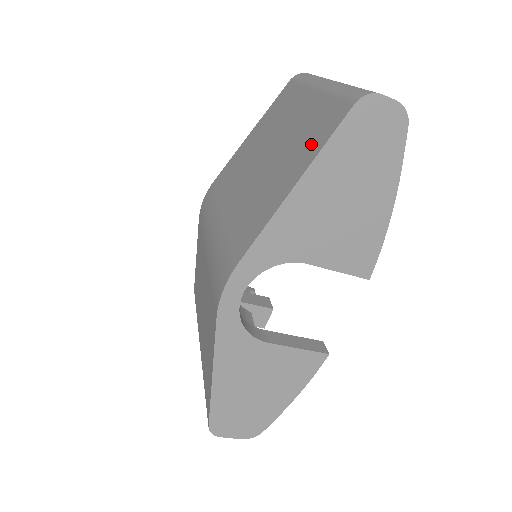
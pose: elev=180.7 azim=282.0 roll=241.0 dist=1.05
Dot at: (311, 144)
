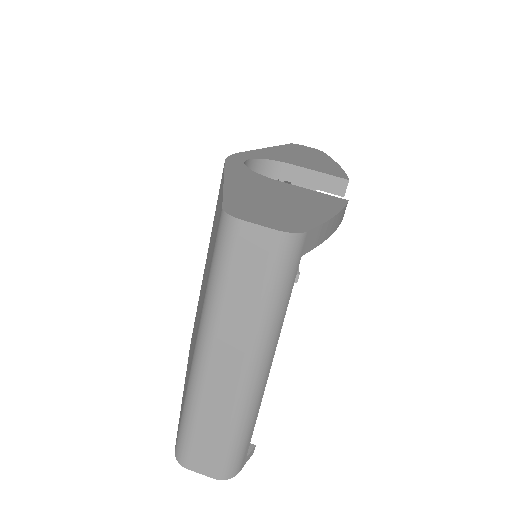
Dot at: occluded
